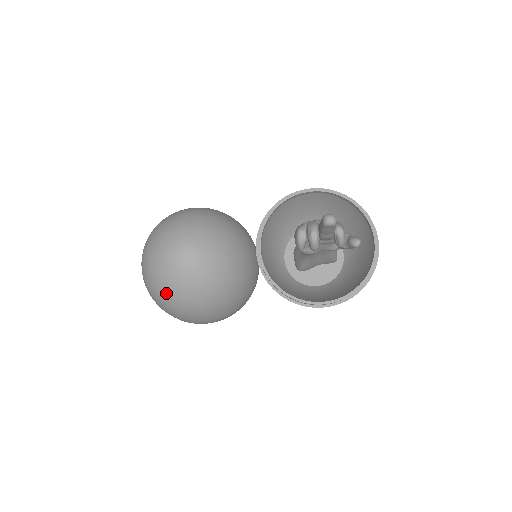
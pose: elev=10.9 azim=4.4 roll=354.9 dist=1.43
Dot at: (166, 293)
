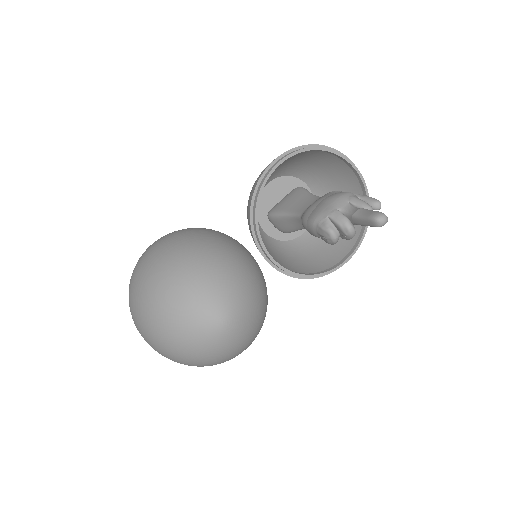
Dot at: (219, 361)
